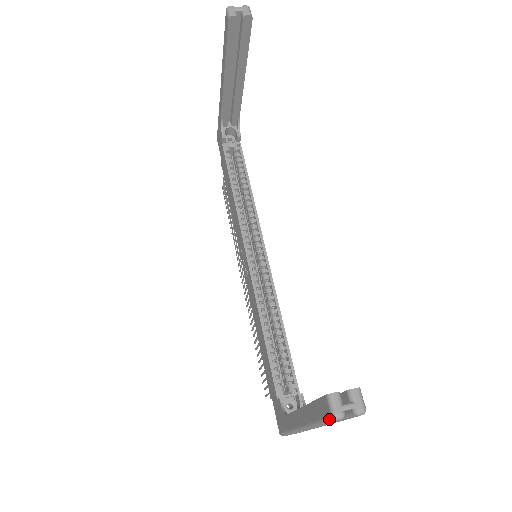
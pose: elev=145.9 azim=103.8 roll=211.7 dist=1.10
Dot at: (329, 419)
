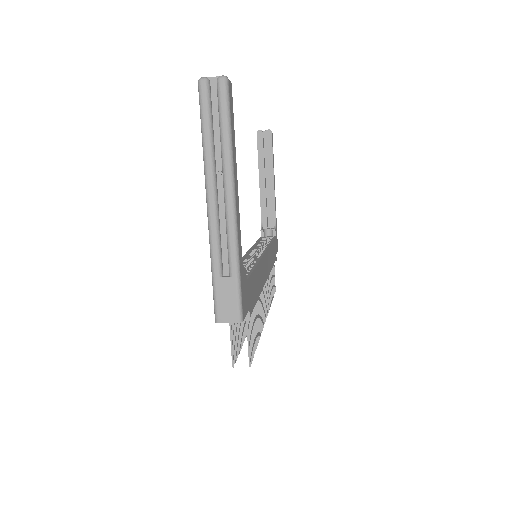
Dot at: (199, 92)
